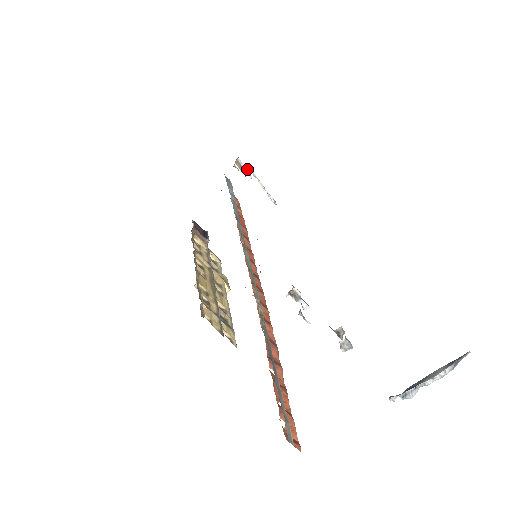
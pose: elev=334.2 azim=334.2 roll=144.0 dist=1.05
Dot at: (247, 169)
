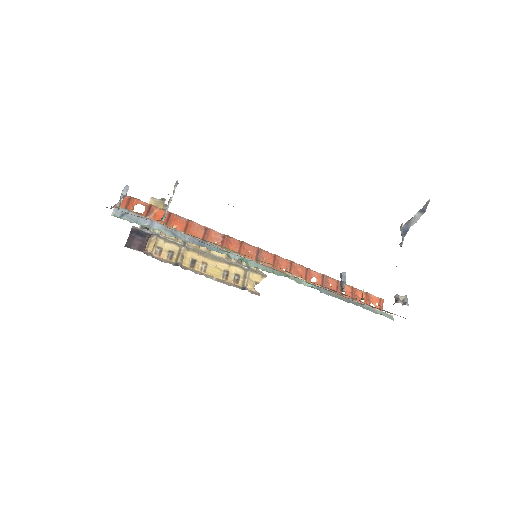
Dot at: occluded
